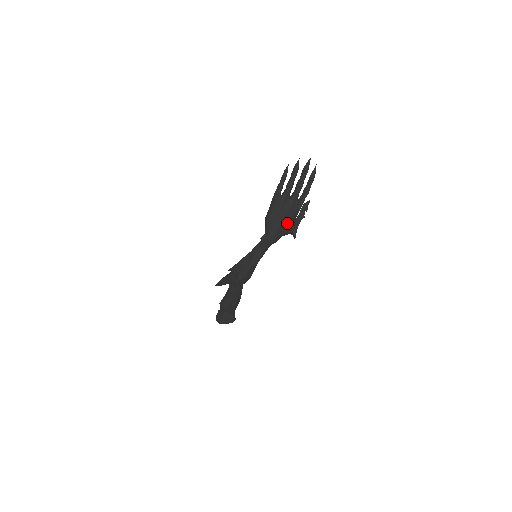
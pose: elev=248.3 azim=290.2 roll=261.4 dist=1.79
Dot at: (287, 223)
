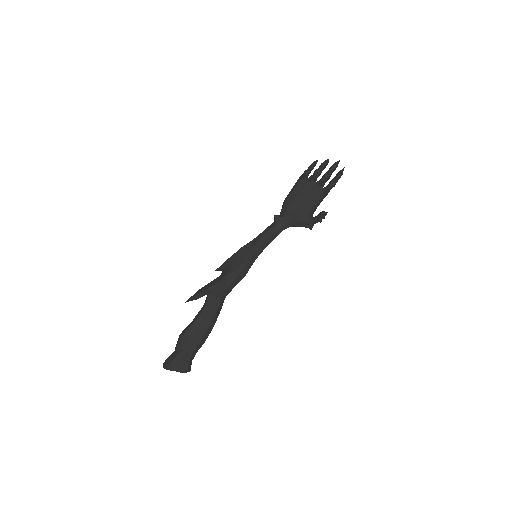
Dot at: (307, 207)
